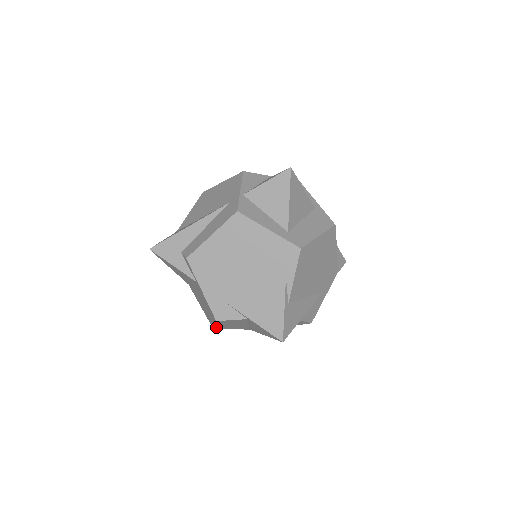
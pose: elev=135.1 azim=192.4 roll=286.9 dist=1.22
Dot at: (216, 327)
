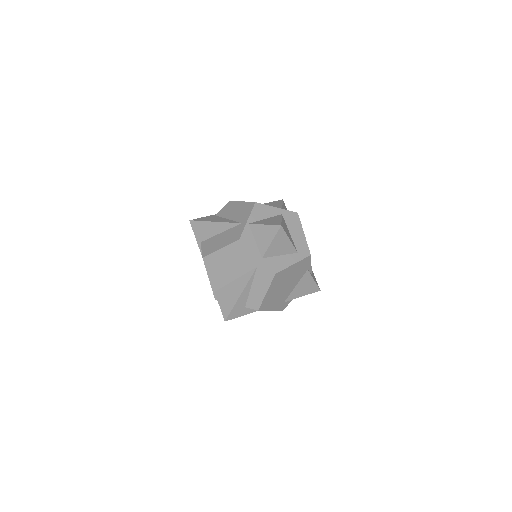
Dot at: occluded
